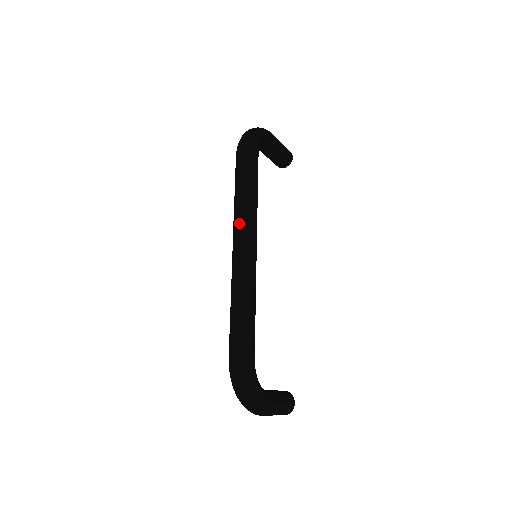
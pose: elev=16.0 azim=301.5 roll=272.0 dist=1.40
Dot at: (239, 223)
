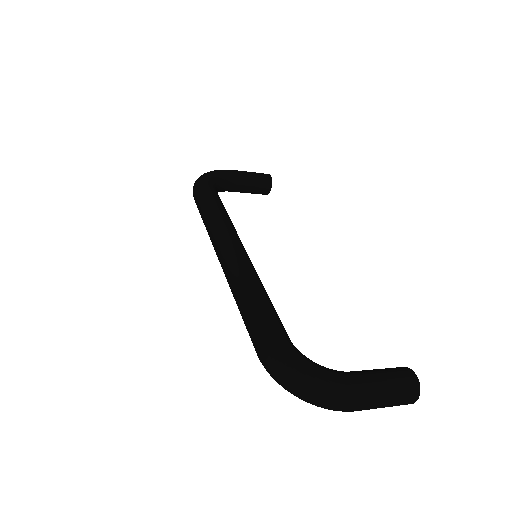
Dot at: (212, 238)
